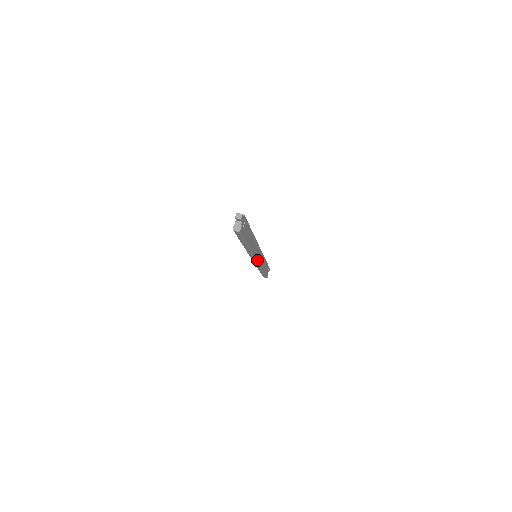
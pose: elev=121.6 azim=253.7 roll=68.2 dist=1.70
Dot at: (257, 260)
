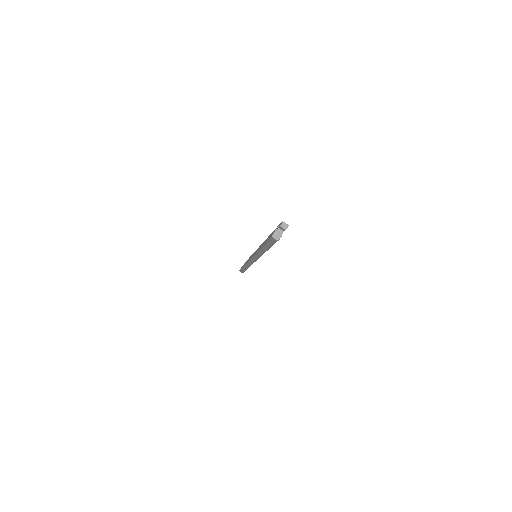
Dot at: occluded
